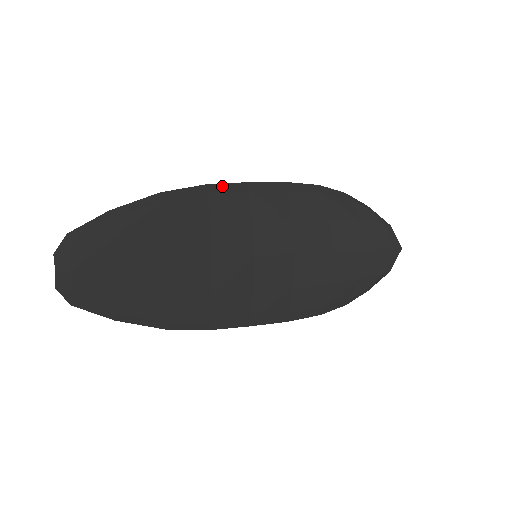
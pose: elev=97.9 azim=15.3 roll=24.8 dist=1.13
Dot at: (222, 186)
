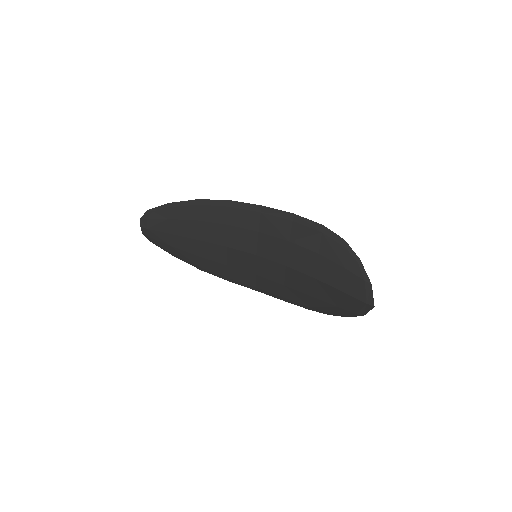
Dot at: (242, 204)
